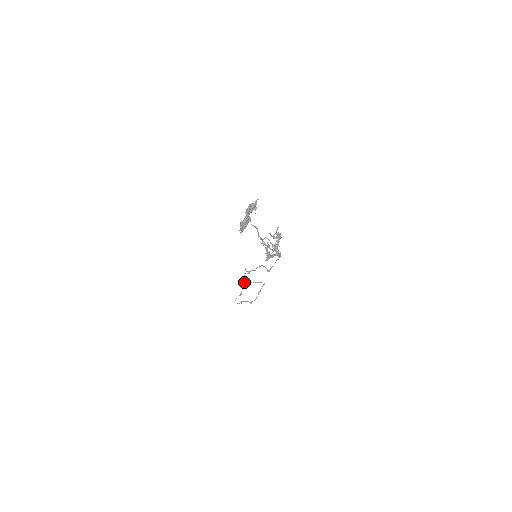
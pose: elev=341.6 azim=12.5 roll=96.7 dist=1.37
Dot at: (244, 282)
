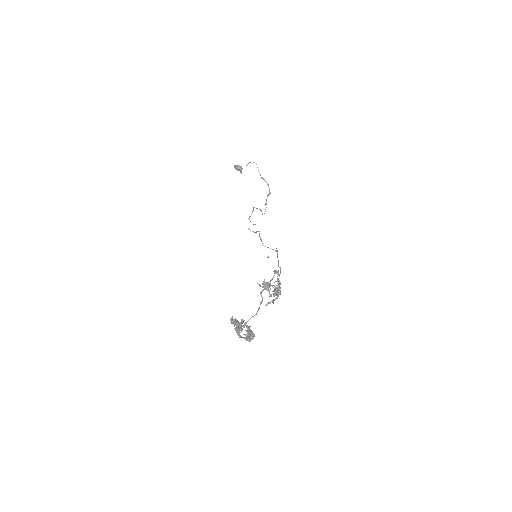
Dot at: (240, 171)
